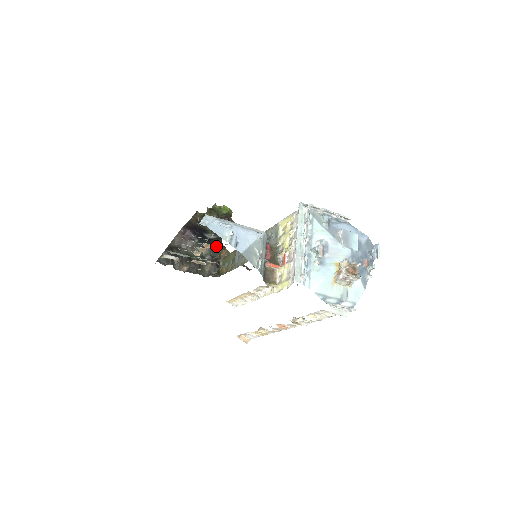
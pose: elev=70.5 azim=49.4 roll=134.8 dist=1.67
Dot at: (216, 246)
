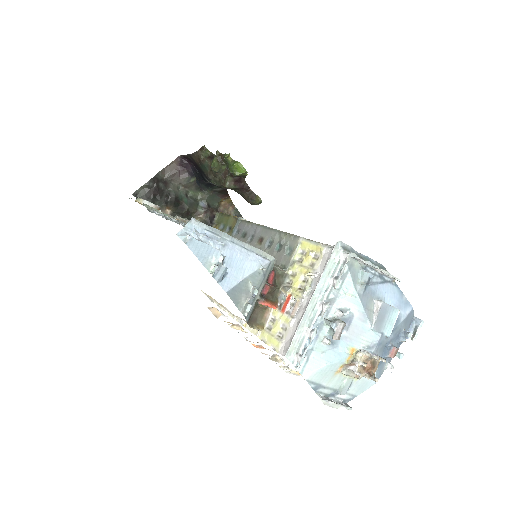
Dot at: (218, 192)
